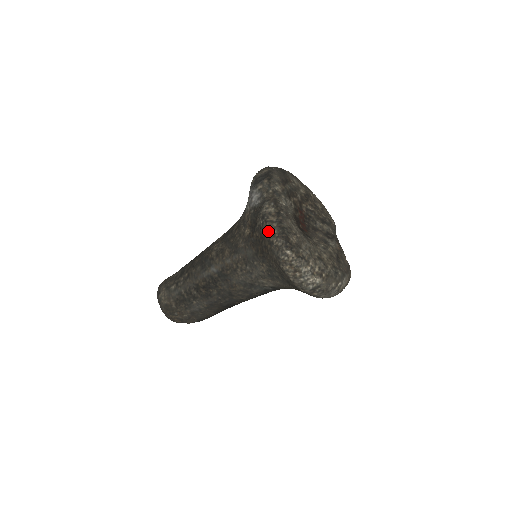
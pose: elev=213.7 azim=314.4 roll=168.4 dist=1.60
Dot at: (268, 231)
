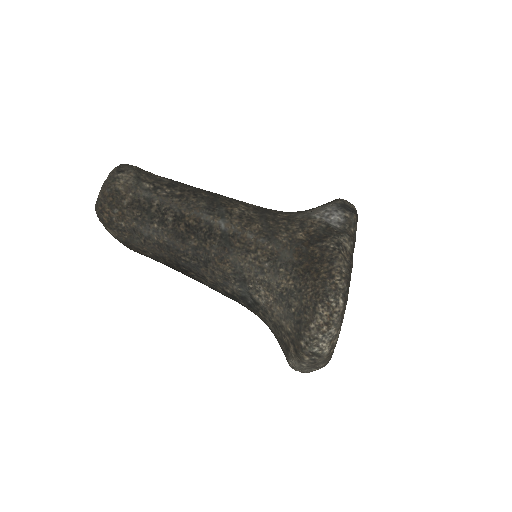
Dot at: (337, 262)
